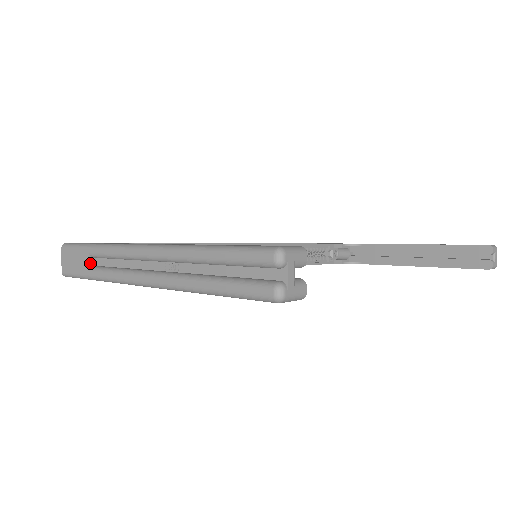
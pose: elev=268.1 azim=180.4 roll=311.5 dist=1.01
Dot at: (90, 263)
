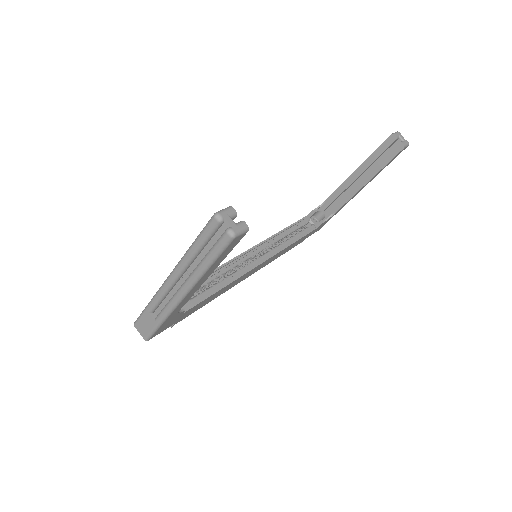
Dot at: (153, 317)
